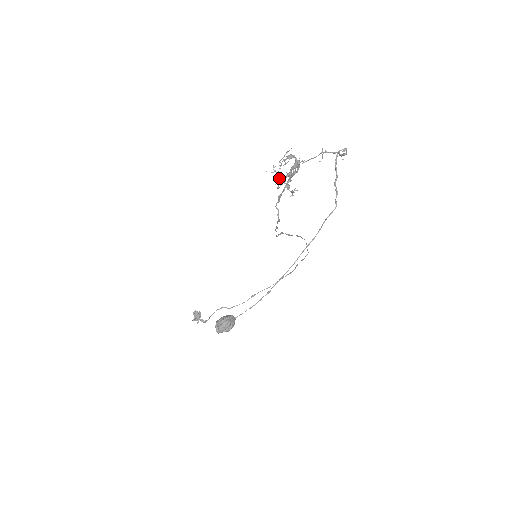
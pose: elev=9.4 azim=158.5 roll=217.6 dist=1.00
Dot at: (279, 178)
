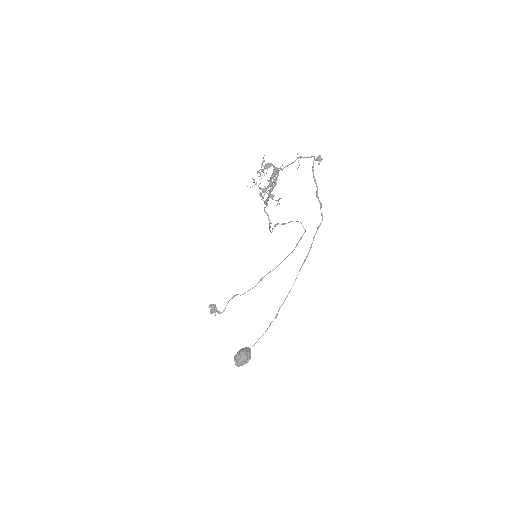
Dot at: occluded
